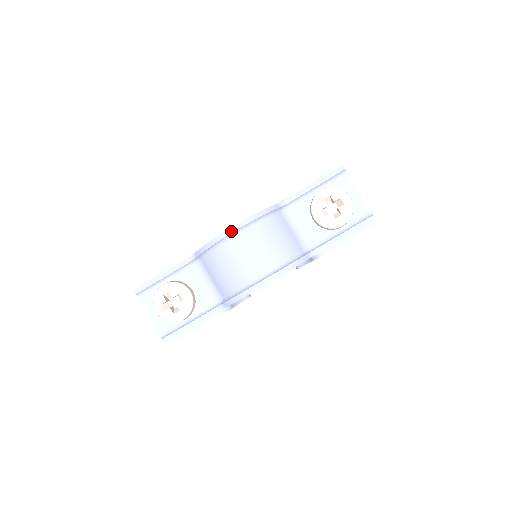
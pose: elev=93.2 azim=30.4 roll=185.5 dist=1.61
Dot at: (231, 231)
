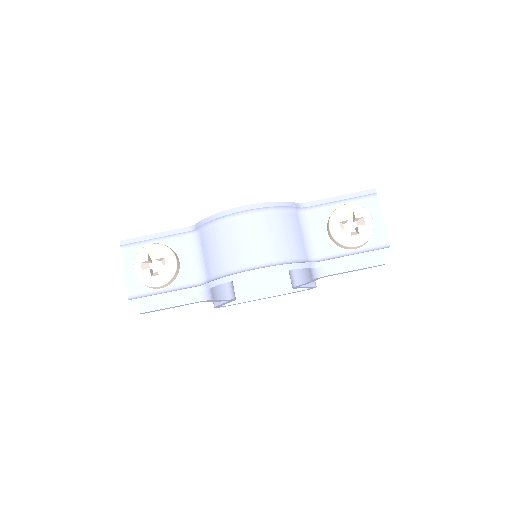
Dot at: (241, 209)
